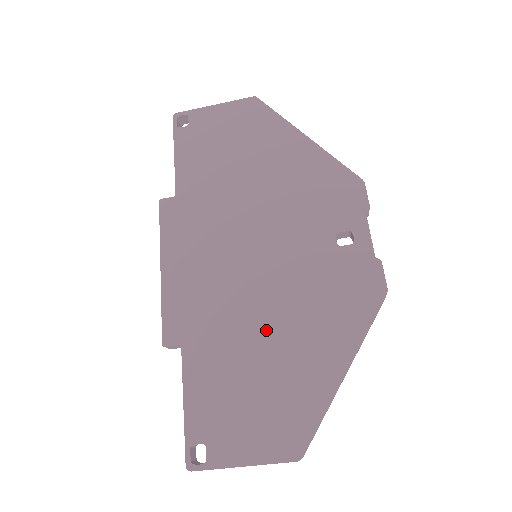
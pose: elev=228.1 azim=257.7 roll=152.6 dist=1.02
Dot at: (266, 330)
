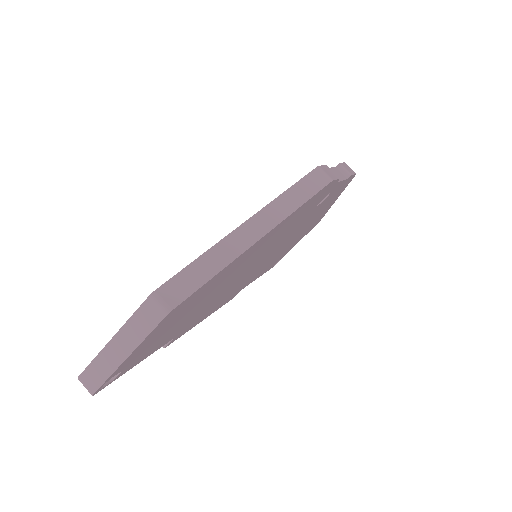
Dot at: occluded
